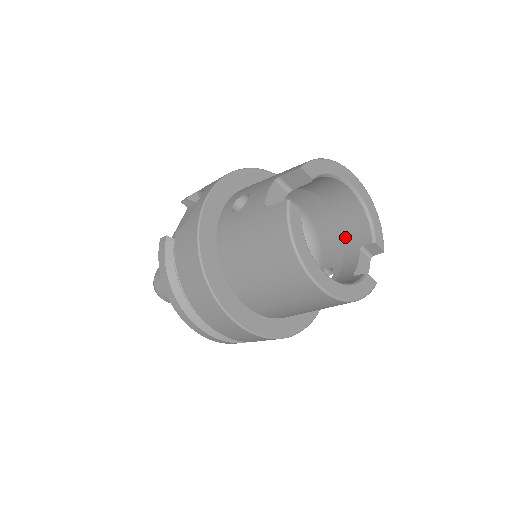
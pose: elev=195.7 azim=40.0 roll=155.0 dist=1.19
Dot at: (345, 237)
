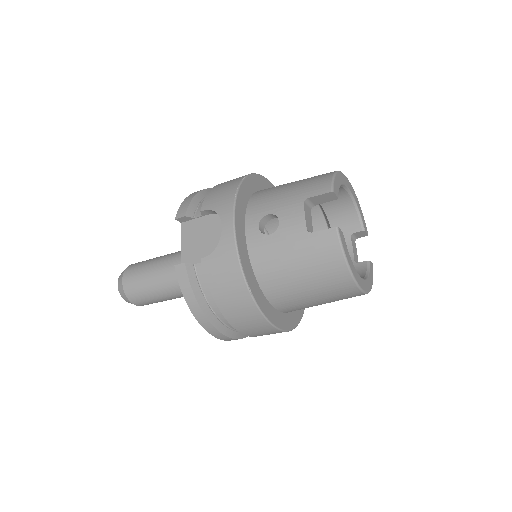
Dot at: occluded
